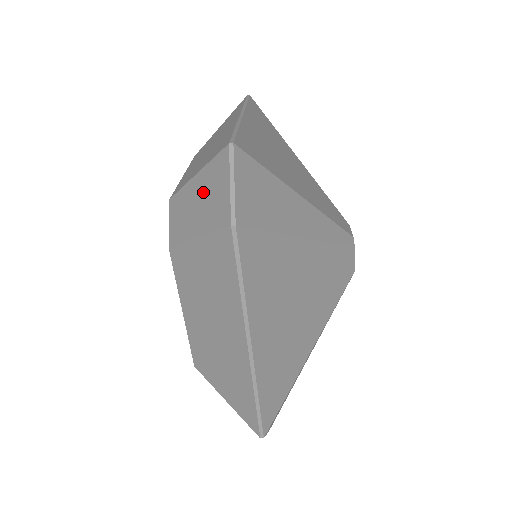
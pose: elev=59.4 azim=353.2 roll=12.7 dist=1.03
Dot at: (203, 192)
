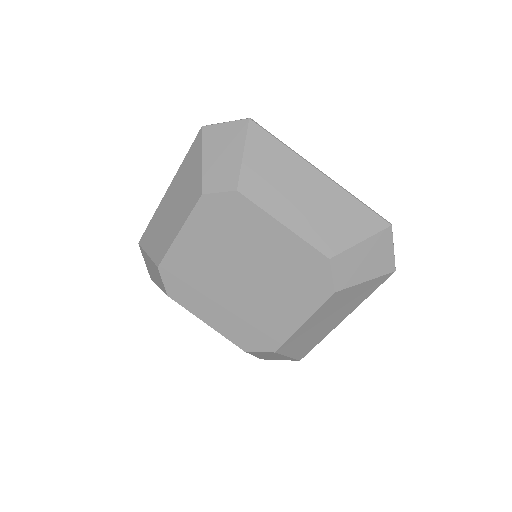
Dot at: (217, 149)
